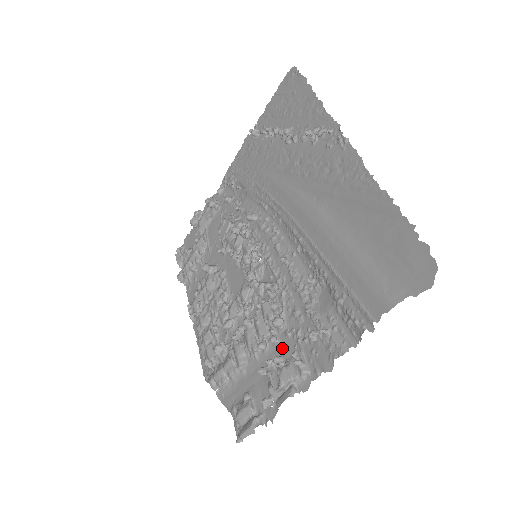
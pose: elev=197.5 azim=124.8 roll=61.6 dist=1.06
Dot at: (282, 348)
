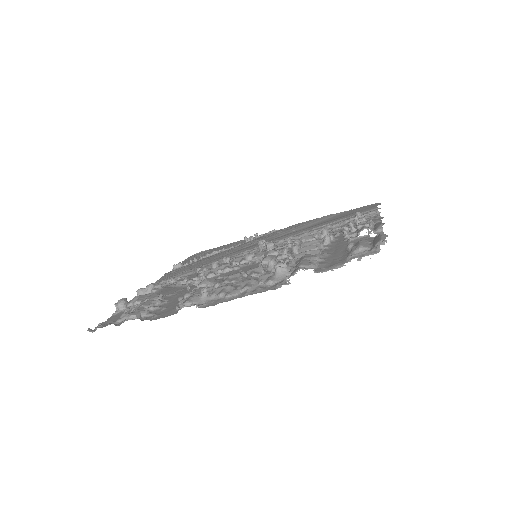
Dot at: (342, 237)
